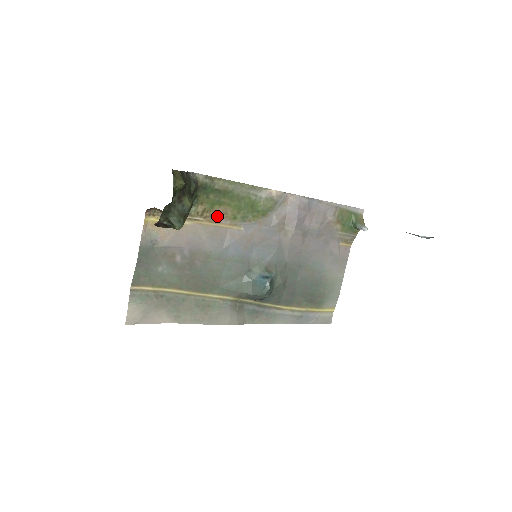
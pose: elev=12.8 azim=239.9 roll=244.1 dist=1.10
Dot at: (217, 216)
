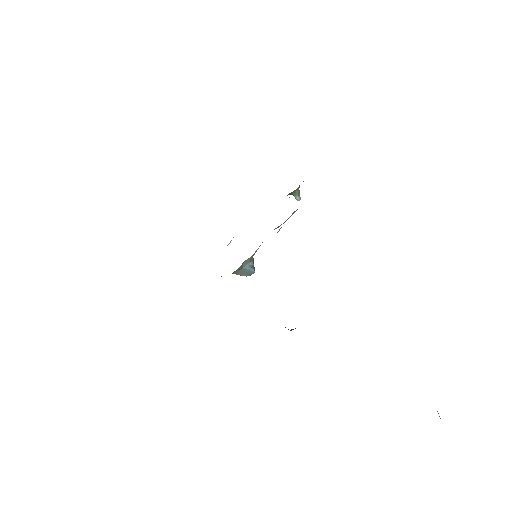
Dot at: occluded
